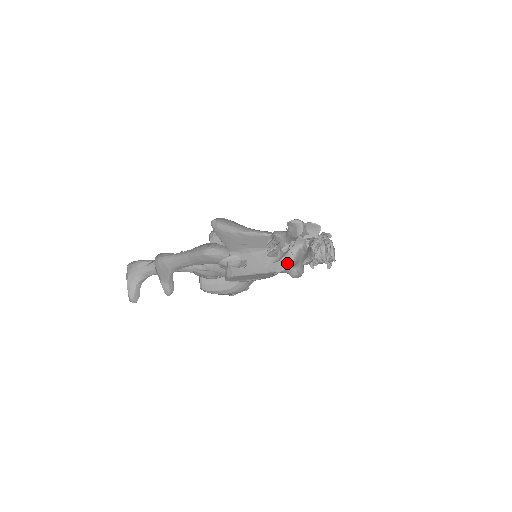
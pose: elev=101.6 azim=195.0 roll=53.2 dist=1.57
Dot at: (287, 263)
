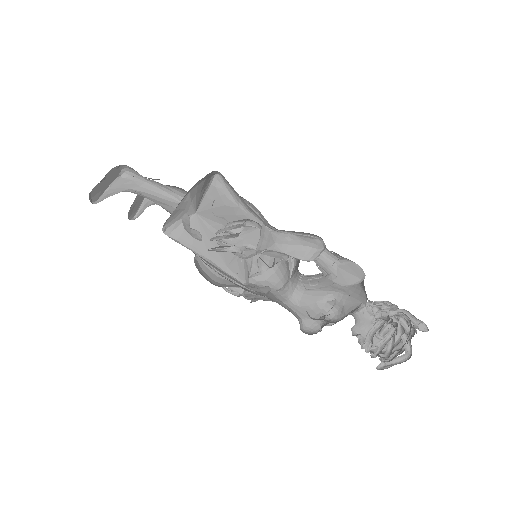
Dot at: (335, 317)
